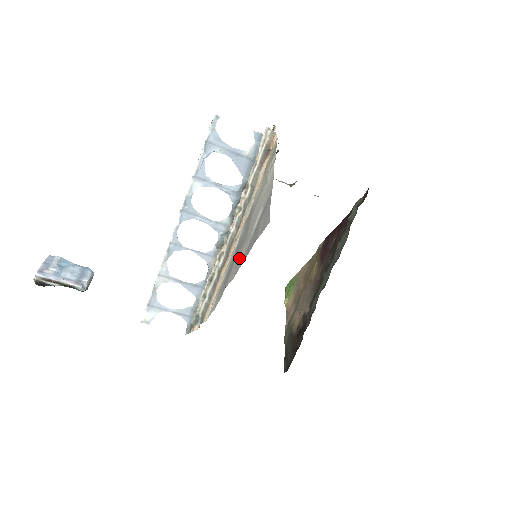
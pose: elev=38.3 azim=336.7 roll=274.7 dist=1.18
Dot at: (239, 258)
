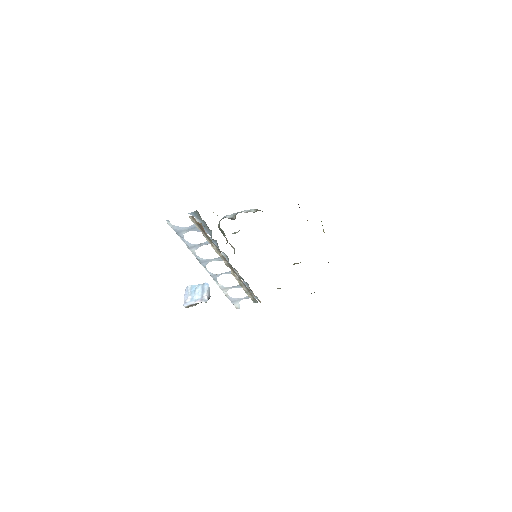
Dot at: occluded
